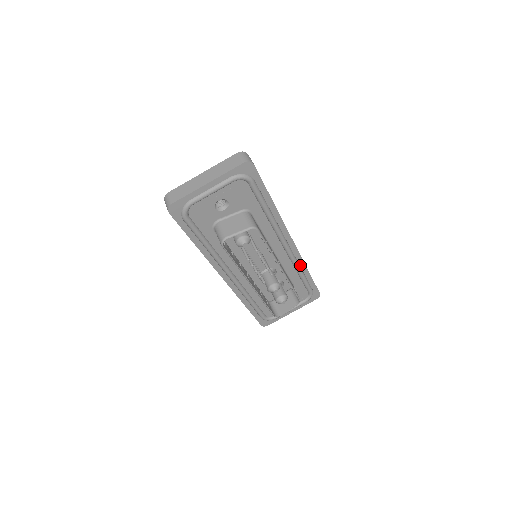
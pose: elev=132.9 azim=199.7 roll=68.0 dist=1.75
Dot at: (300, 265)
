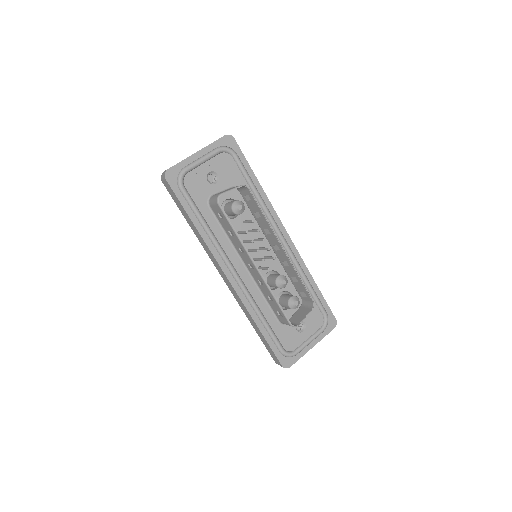
Dot at: (303, 270)
